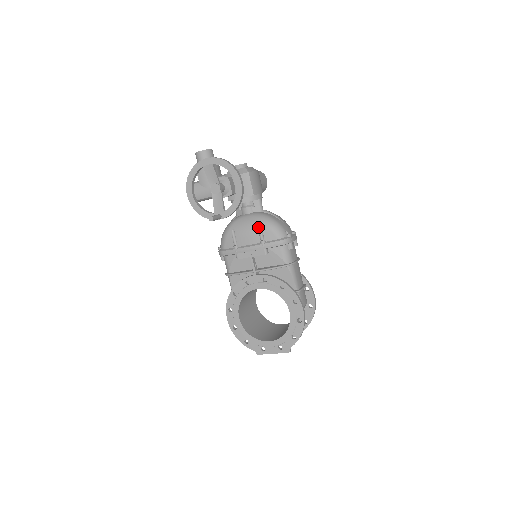
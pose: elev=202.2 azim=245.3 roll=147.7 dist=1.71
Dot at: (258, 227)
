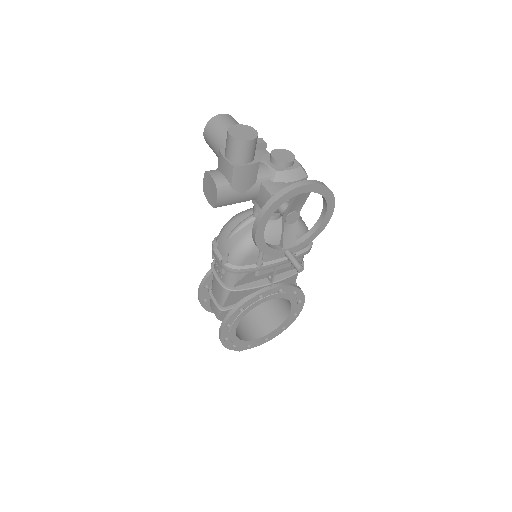
Dot at: occluded
